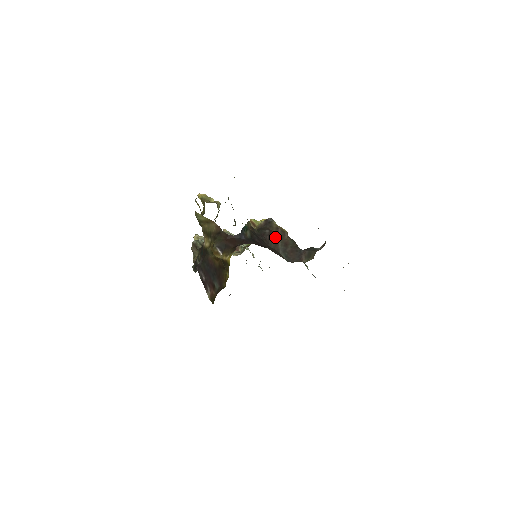
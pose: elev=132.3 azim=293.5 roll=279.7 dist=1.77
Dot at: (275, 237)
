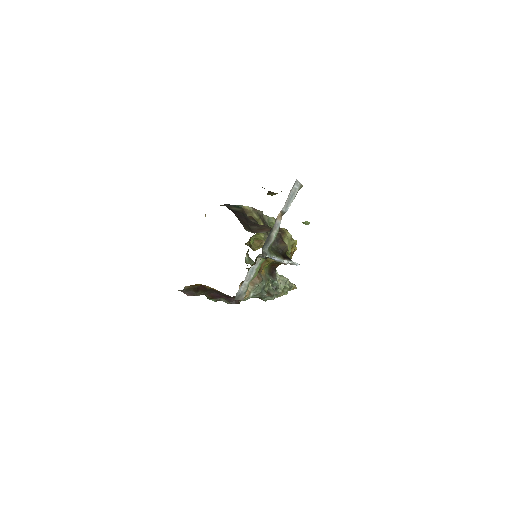
Dot at: (265, 228)
